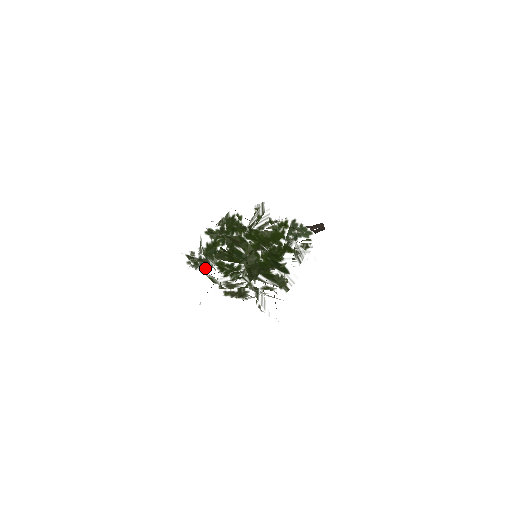
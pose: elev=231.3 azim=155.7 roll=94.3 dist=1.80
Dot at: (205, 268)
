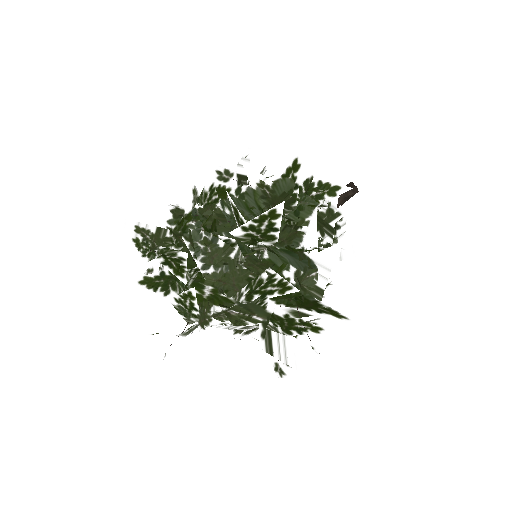
Dot at: (171, 287)
